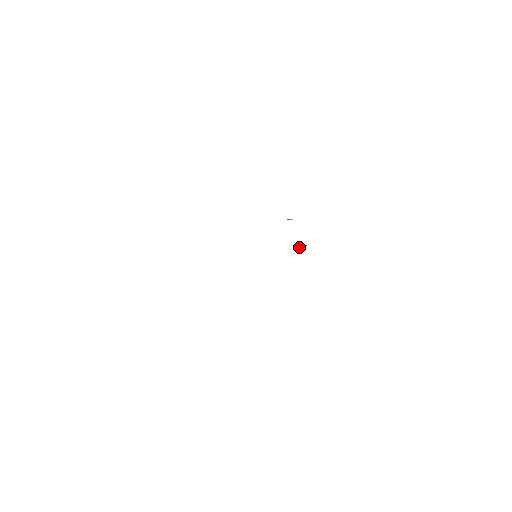
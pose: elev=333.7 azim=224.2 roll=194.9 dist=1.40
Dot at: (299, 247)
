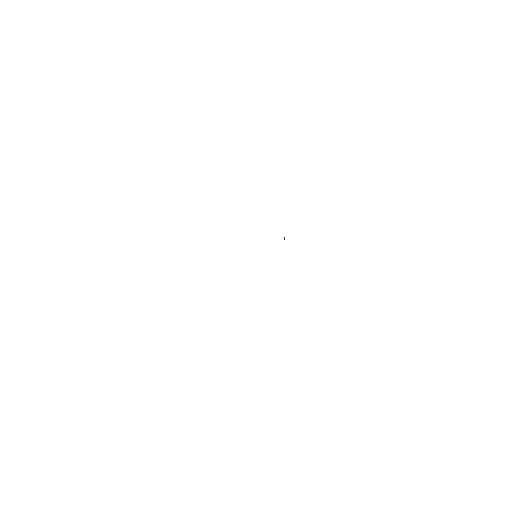
Dot at: occluded
